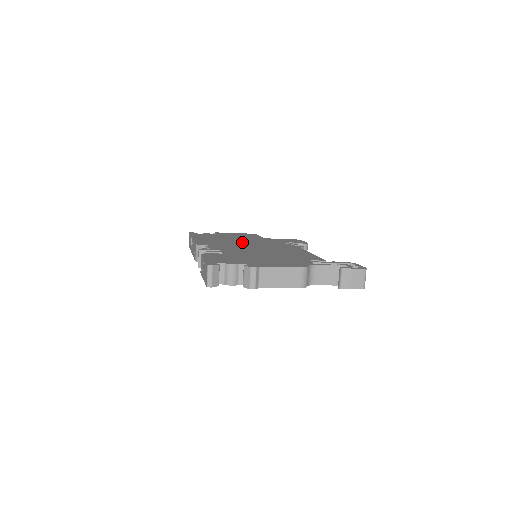
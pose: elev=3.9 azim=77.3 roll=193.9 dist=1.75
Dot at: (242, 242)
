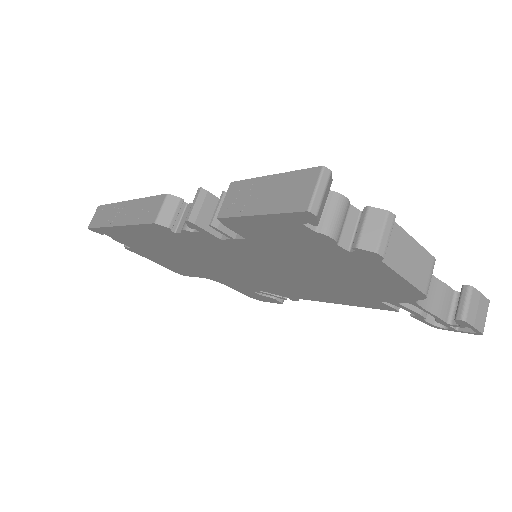
Dot at: occluded
